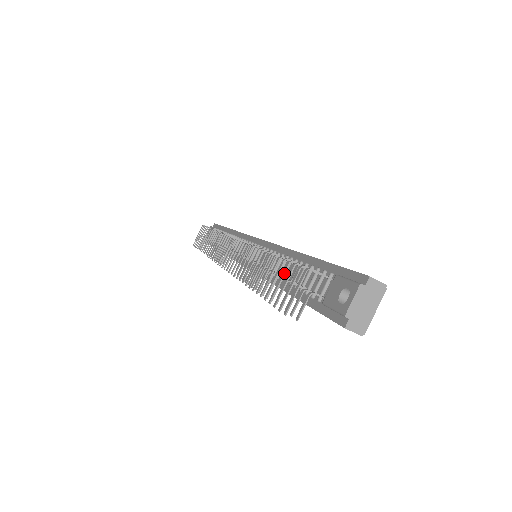
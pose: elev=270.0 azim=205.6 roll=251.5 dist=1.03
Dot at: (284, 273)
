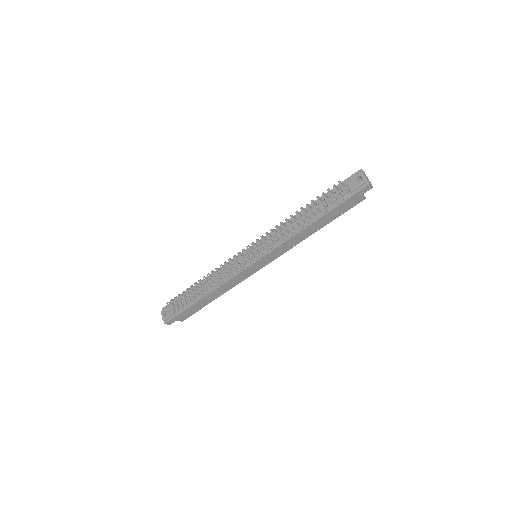
Dot at: occluded
